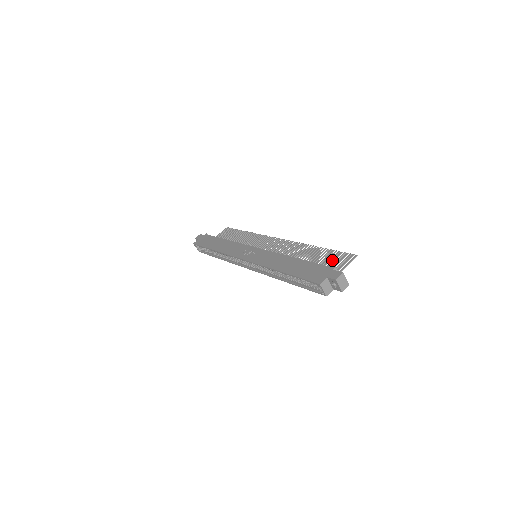
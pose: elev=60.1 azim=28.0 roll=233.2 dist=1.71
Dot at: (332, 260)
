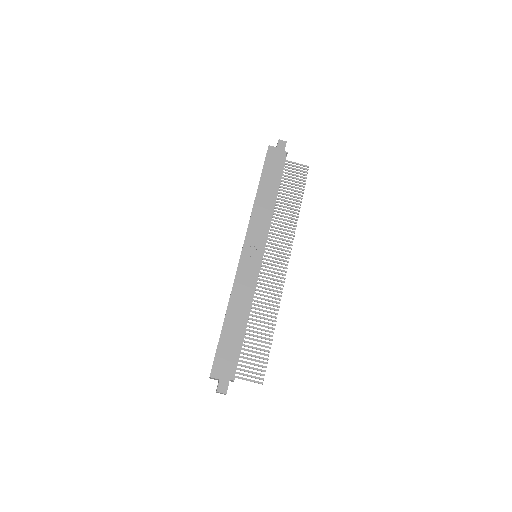
Dot at: (254, 359)
